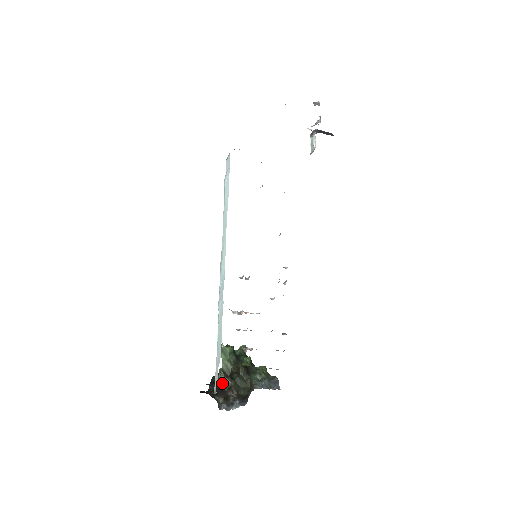
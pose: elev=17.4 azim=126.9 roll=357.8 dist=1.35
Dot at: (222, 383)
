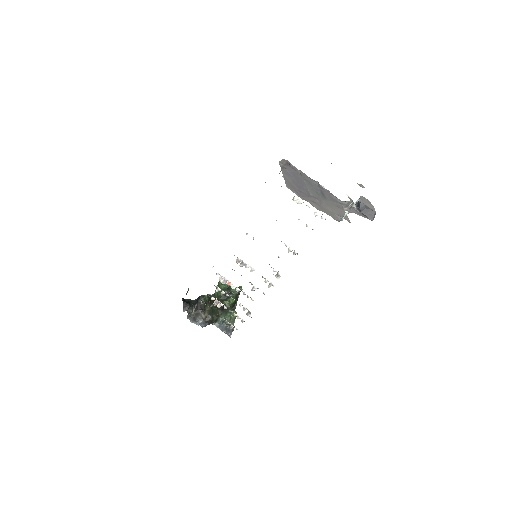
Dot at: (204, 303)
